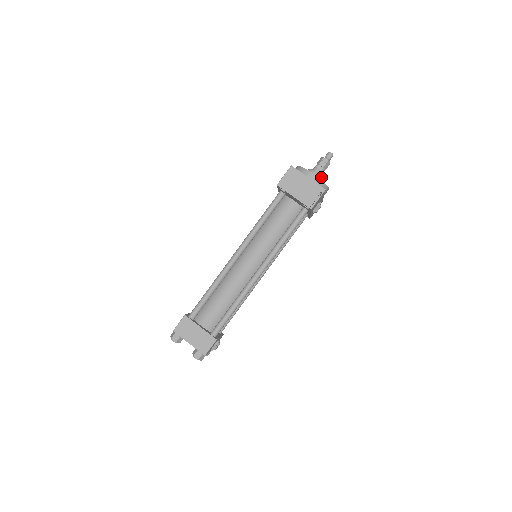
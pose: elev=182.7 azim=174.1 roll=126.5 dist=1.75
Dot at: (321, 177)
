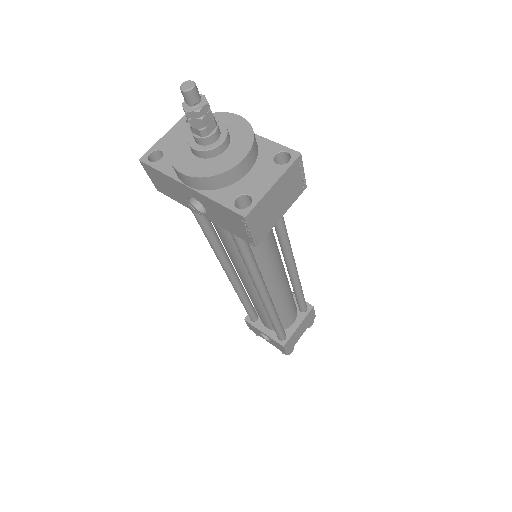
Dot at: (227, 130)
